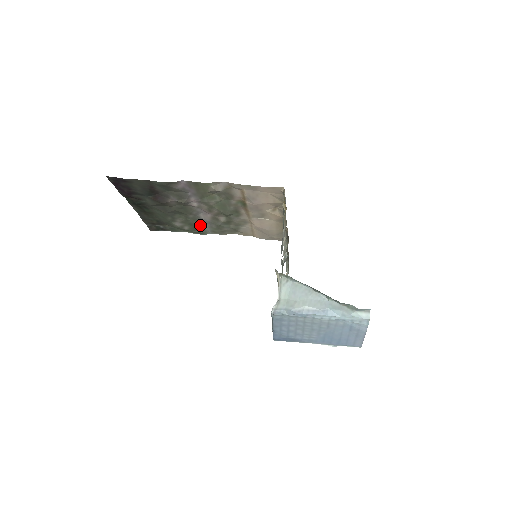
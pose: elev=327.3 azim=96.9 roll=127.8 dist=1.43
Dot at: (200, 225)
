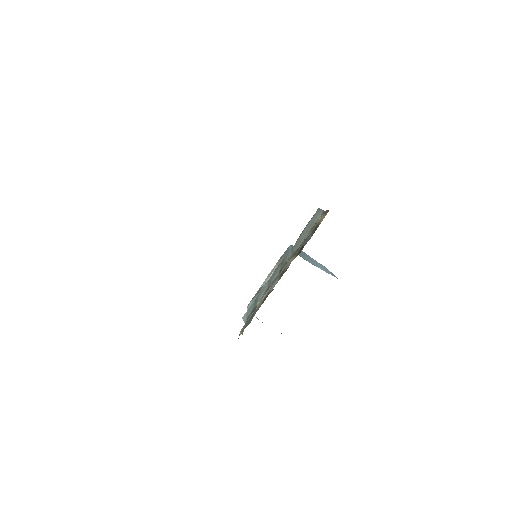
Dot at: occluded
